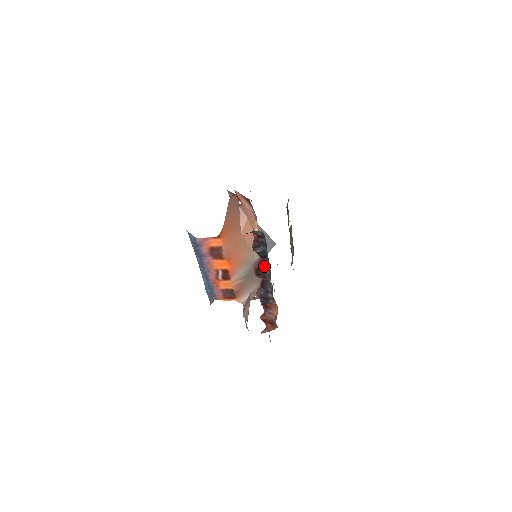
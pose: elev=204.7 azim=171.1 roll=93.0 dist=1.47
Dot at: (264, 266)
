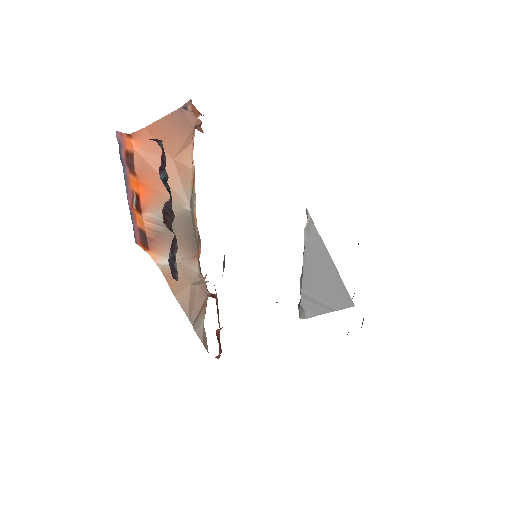
Dot at: (171, 209)
